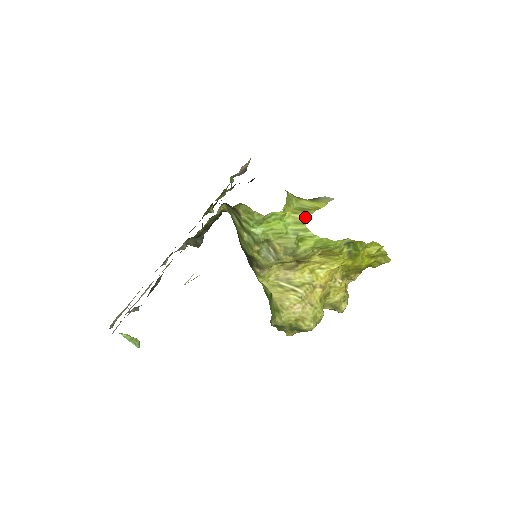
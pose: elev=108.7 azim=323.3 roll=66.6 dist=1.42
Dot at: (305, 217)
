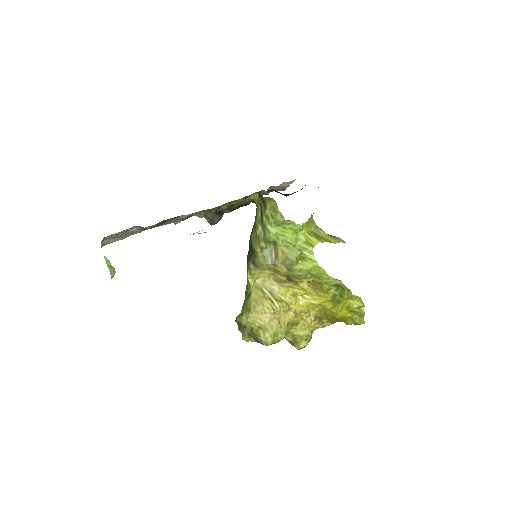
Dot at: (316, 242)
